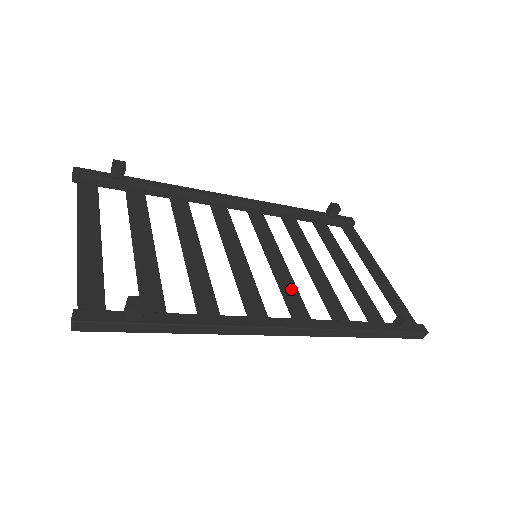
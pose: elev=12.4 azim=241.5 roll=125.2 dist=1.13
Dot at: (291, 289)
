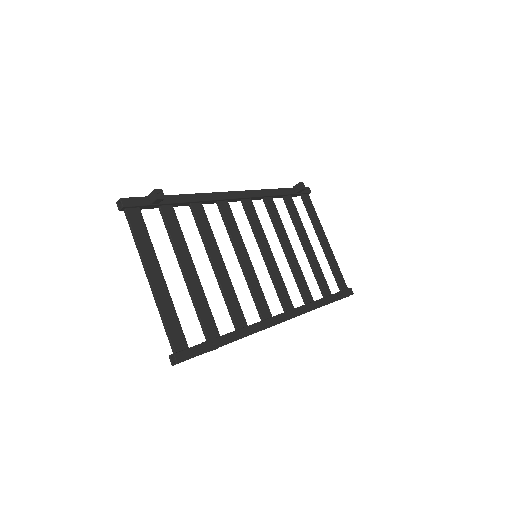
Dot at: (280, 283)
